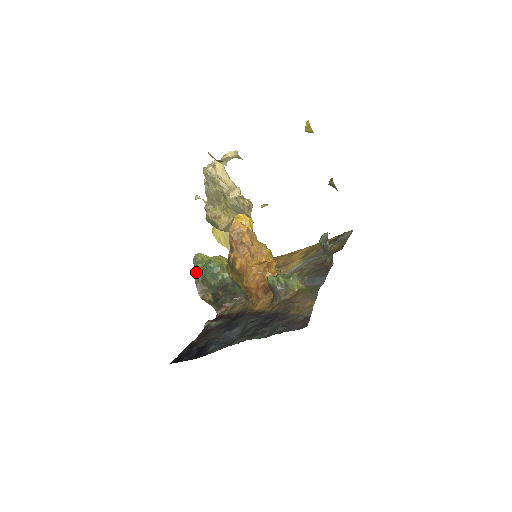
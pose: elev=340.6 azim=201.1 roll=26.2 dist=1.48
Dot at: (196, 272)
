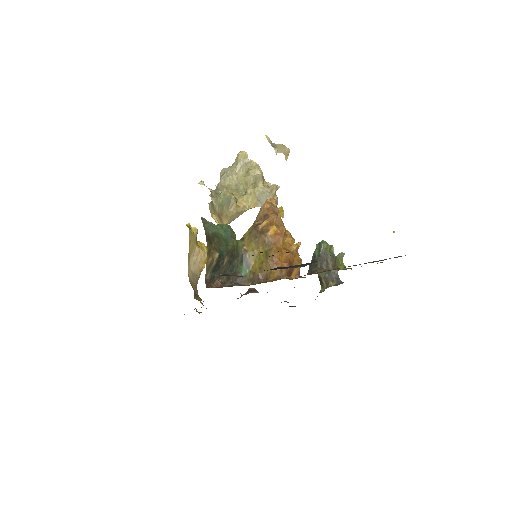
Dot at: (206, 226)
